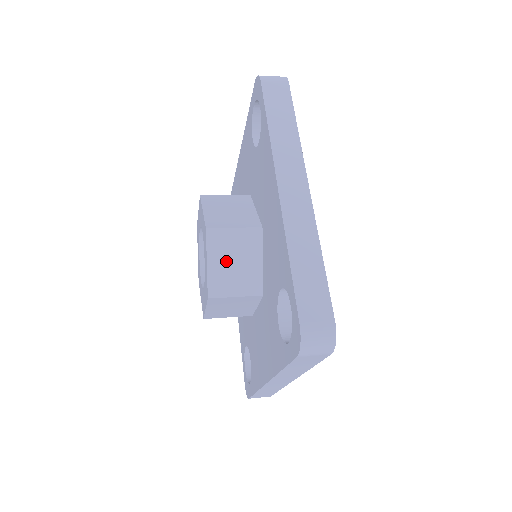
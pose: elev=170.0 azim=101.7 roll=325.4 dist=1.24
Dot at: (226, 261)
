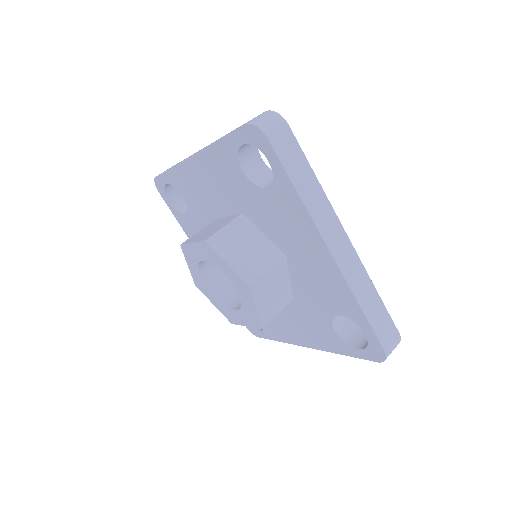
Dot at: (267, 297)
